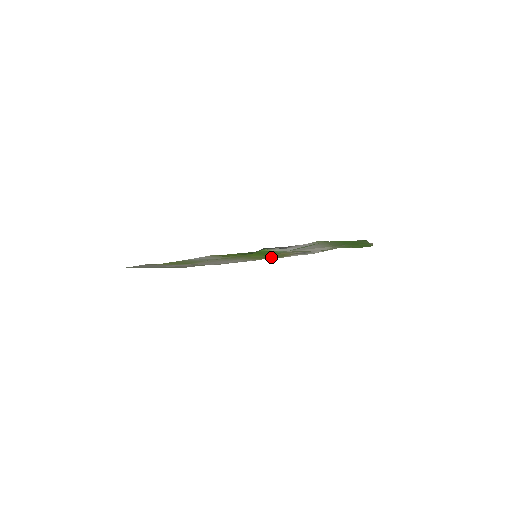
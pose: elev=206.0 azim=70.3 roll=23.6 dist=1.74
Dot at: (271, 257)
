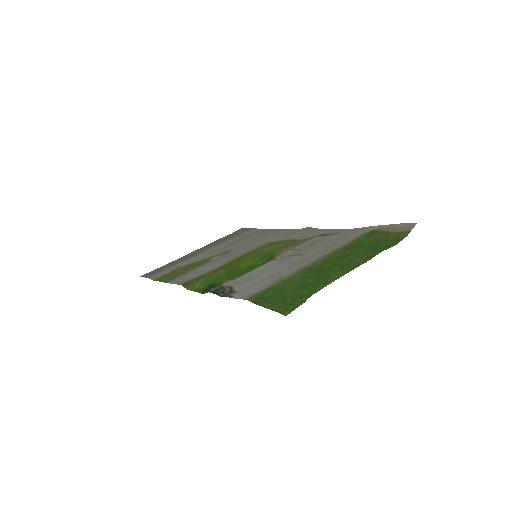
Dot at: (287, 245)
